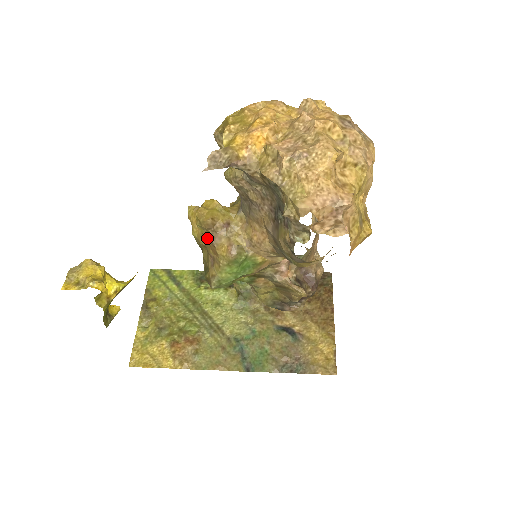
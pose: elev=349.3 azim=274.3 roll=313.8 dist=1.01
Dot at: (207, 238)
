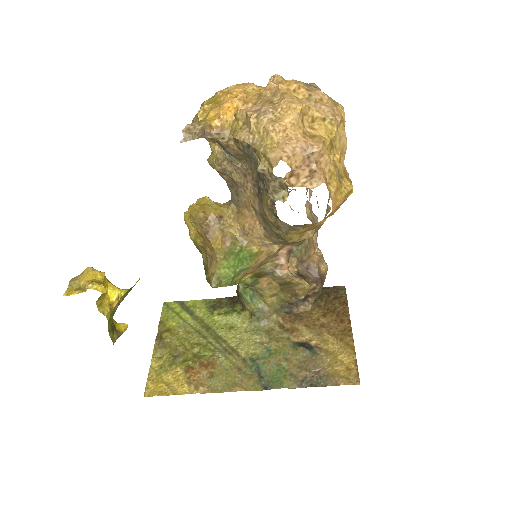
Dot at: (202, 234)
